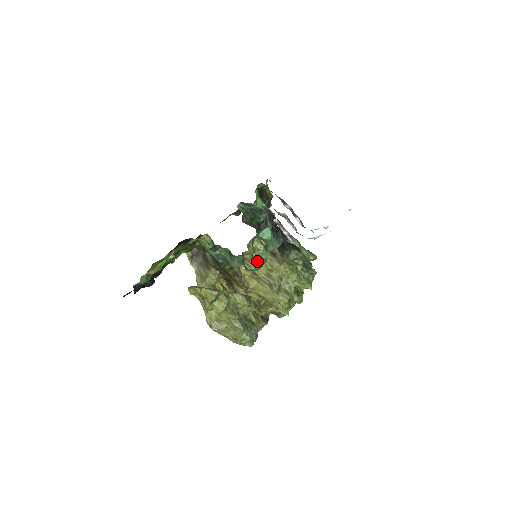
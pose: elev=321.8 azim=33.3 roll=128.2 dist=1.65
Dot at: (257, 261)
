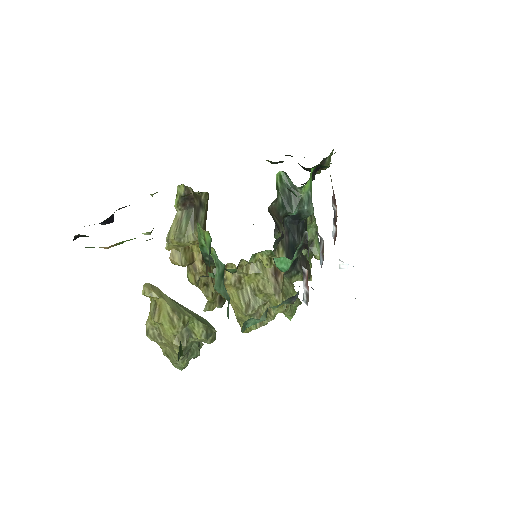
Dot at: (246, 324)
